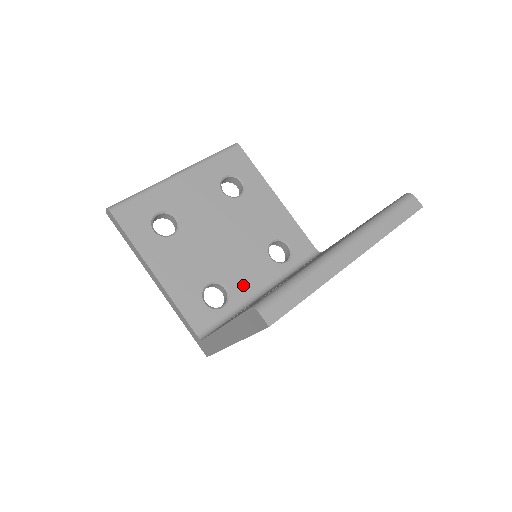
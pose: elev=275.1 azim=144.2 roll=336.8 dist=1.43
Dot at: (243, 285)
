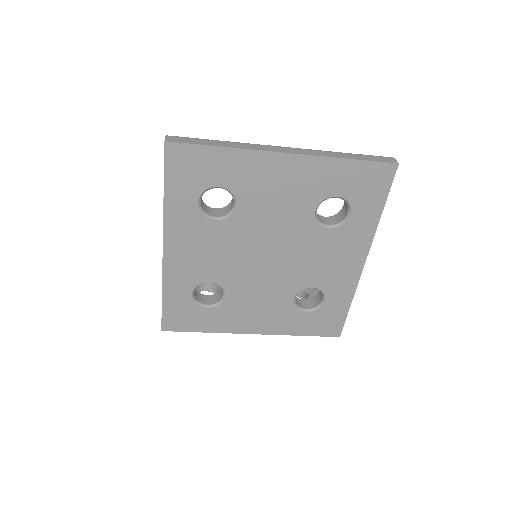
Dot at: occluded
